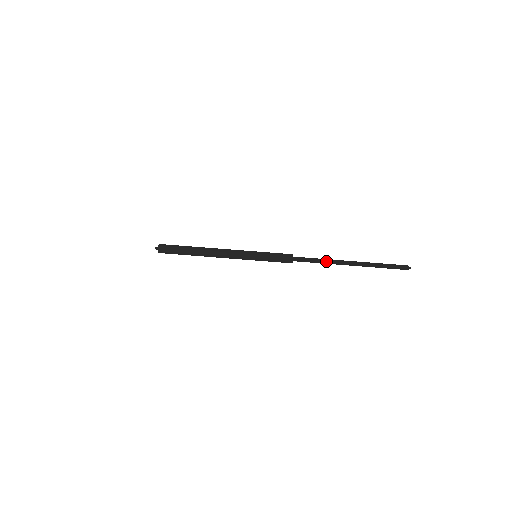
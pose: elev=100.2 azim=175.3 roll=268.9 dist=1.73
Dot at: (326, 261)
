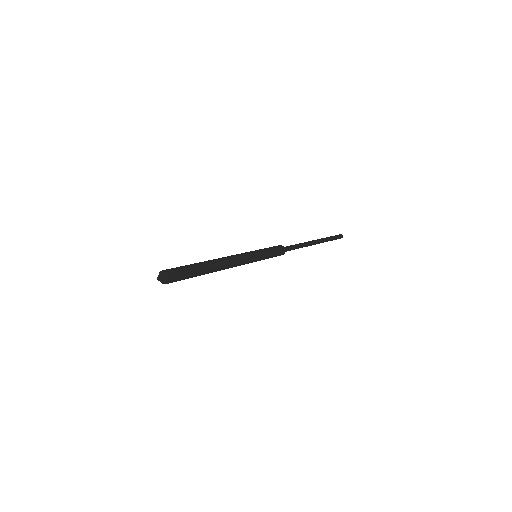
Dot at: (303, 245)
